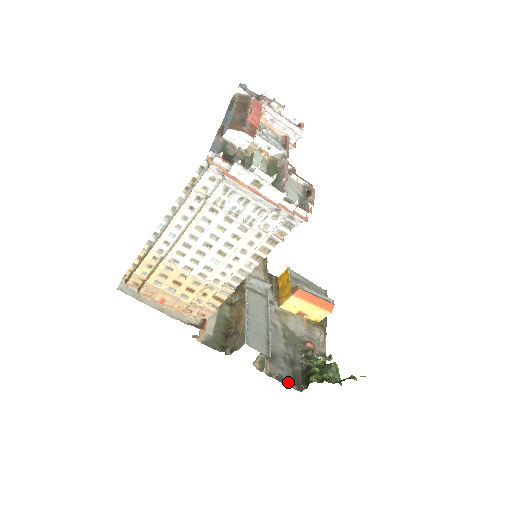
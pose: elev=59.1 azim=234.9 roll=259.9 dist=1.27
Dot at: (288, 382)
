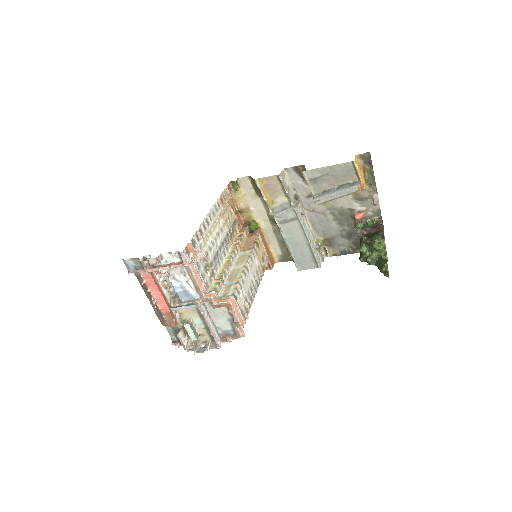
Dot at: (351, 251)
